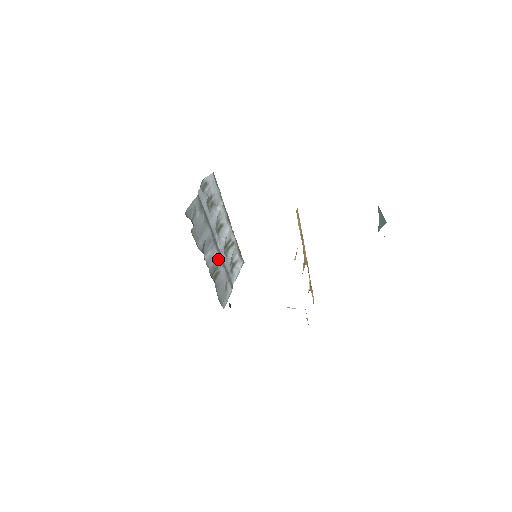
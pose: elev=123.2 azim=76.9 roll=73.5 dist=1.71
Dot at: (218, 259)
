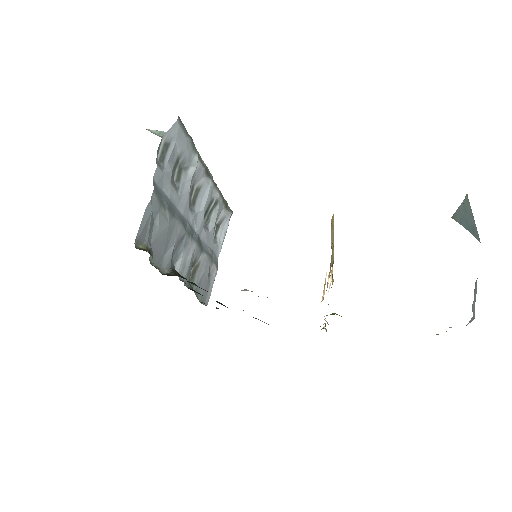
Dot at: (196, 251)
